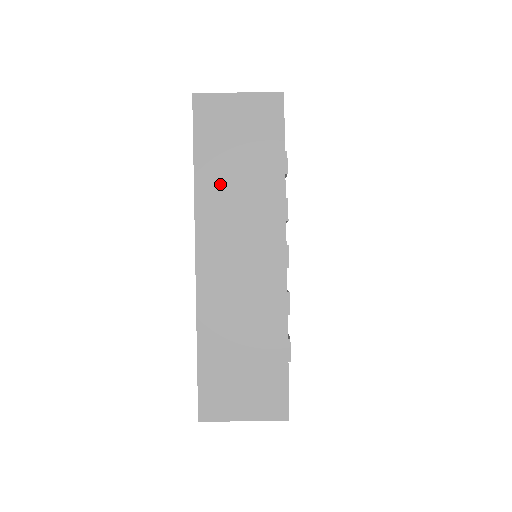
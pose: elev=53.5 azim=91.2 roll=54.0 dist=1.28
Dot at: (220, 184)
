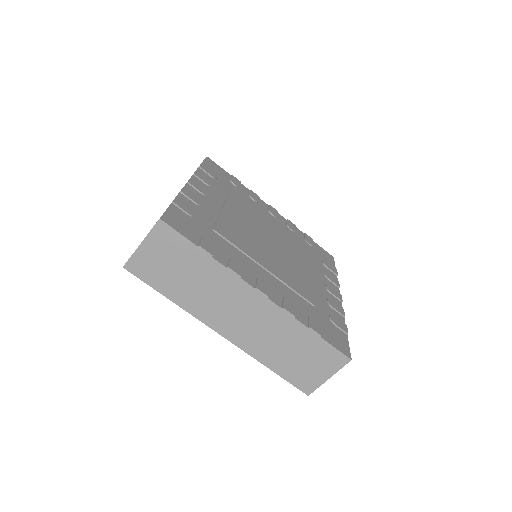
Dot at: occluded
